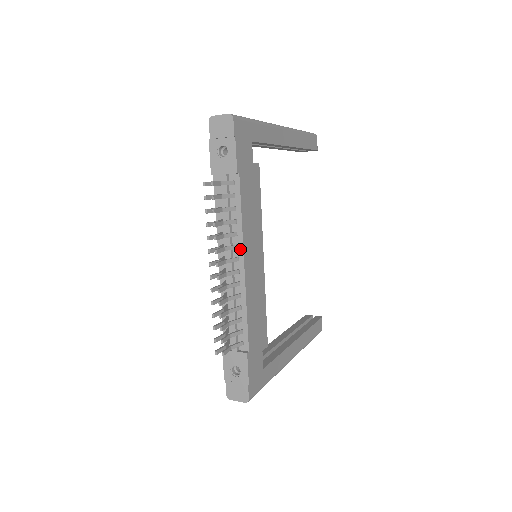
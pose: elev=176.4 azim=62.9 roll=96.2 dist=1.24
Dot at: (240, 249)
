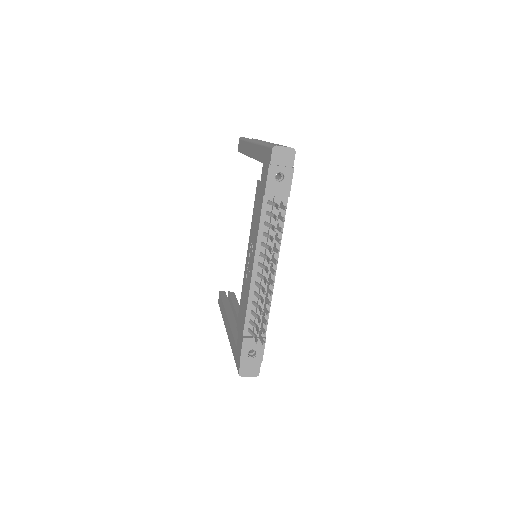
Dot at: (276, 257)
